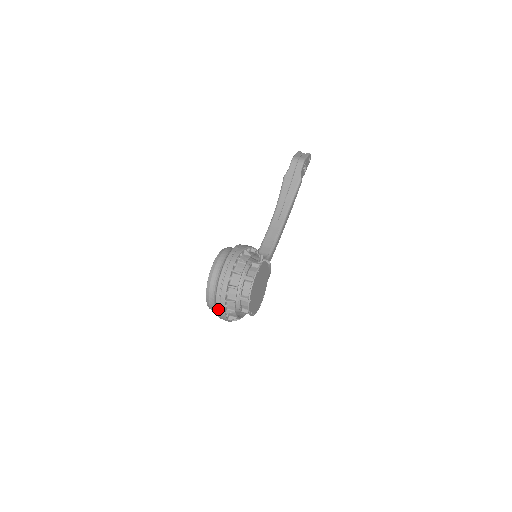
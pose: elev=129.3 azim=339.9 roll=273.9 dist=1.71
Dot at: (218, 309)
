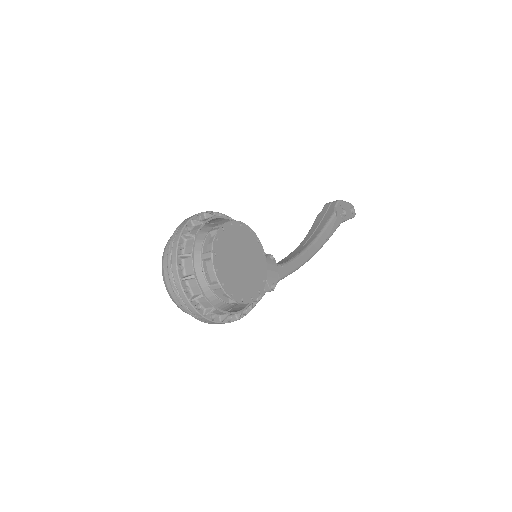
Dot at: (171, 277)
